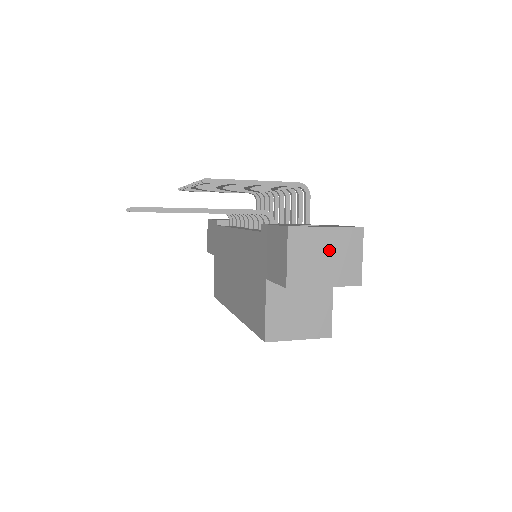
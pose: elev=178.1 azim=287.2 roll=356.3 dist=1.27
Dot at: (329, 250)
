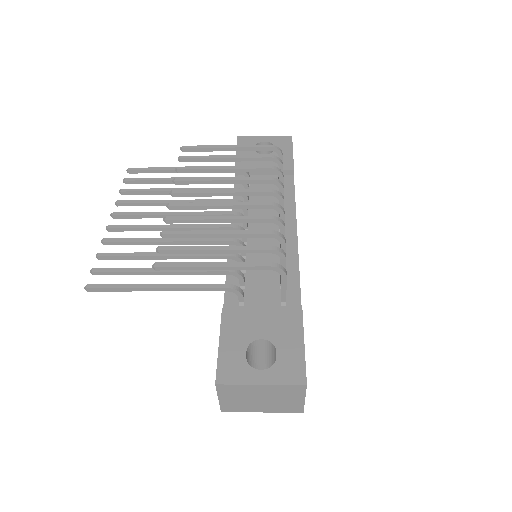
Dot at: (265, 396)
